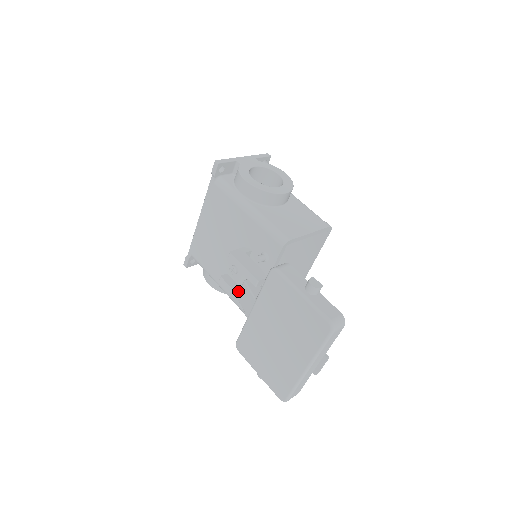
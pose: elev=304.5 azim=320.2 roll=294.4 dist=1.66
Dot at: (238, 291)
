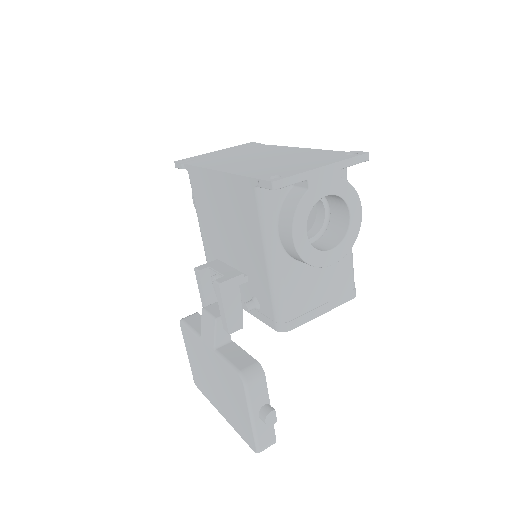
Dot at: (208, 297)
